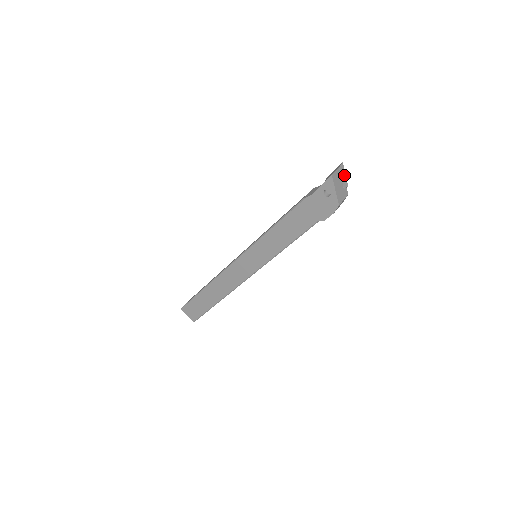
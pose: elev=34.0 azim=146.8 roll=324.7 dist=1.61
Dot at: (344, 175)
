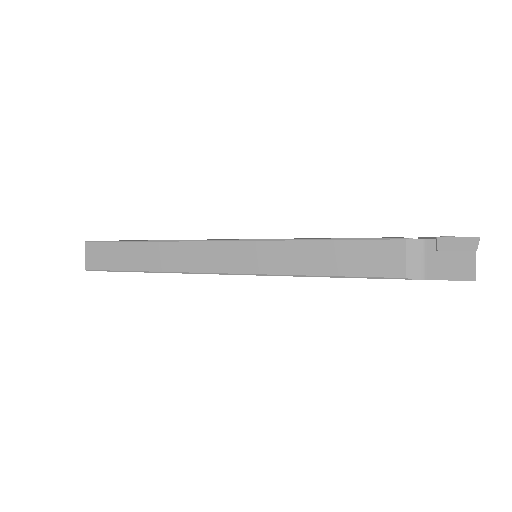
Dot at: occluded
